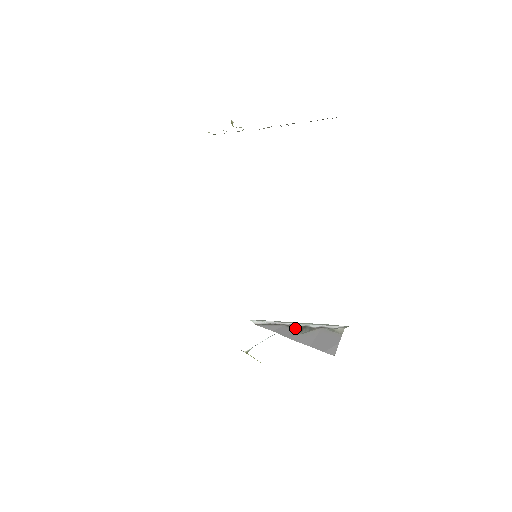
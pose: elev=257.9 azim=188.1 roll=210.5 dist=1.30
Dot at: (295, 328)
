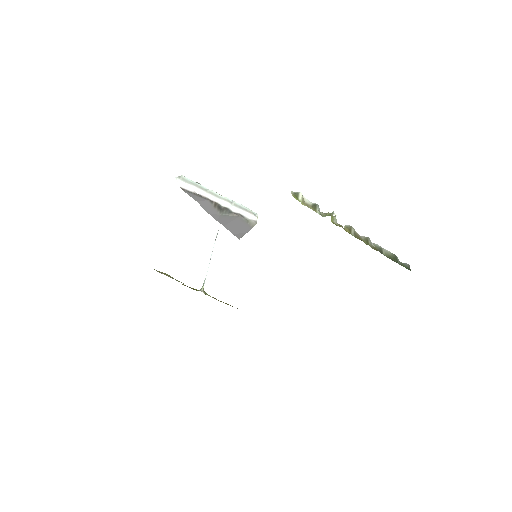
Dot at: (218, 207)
